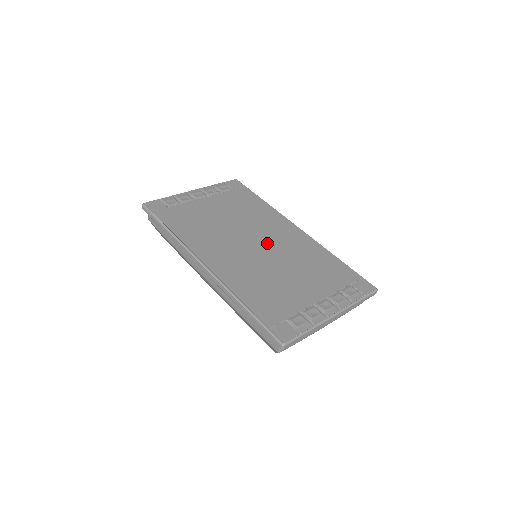
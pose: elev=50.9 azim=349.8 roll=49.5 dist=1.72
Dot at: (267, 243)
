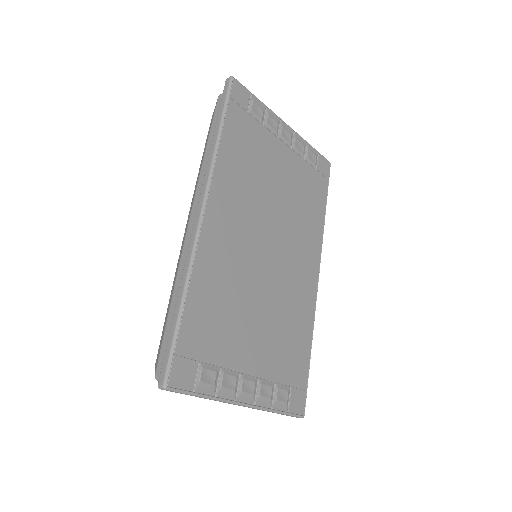
Dot at: (279, 259)
